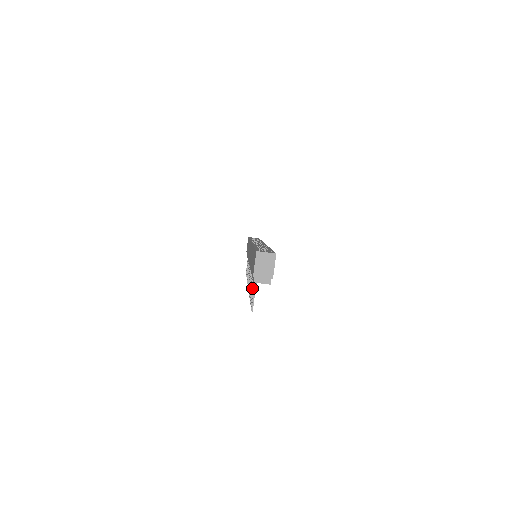
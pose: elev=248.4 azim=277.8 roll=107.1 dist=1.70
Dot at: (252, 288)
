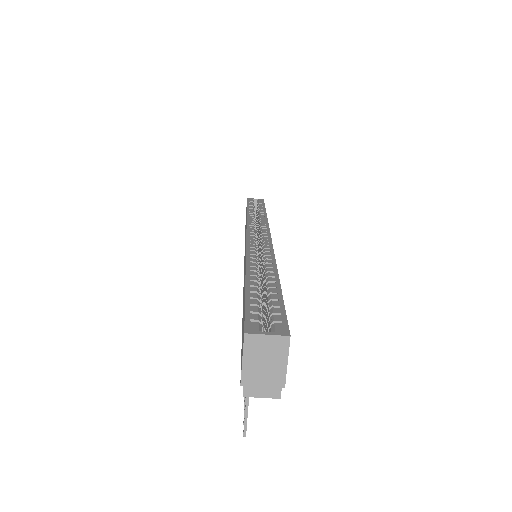
Dot at: occluded
